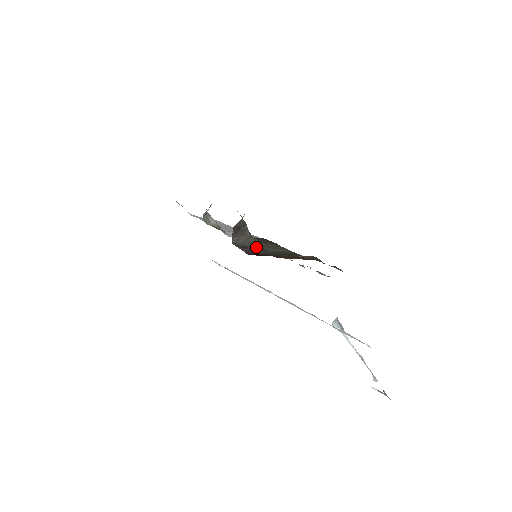
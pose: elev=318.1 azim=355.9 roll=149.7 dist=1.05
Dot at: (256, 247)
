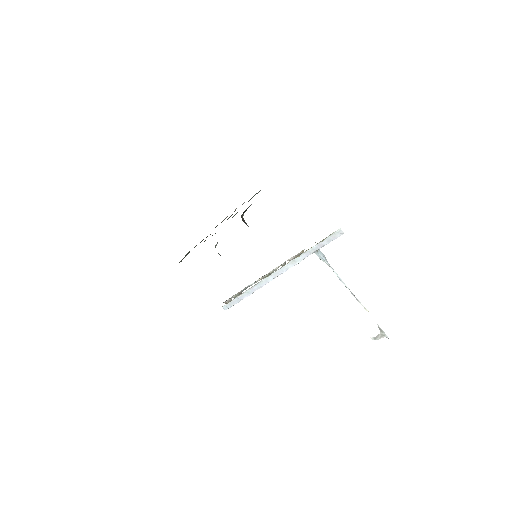
Dot at: occluded
